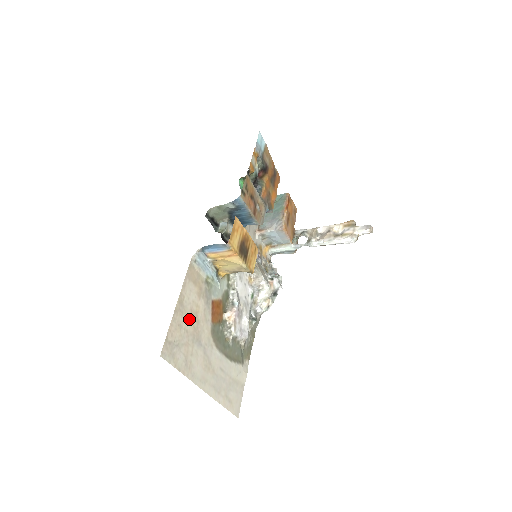
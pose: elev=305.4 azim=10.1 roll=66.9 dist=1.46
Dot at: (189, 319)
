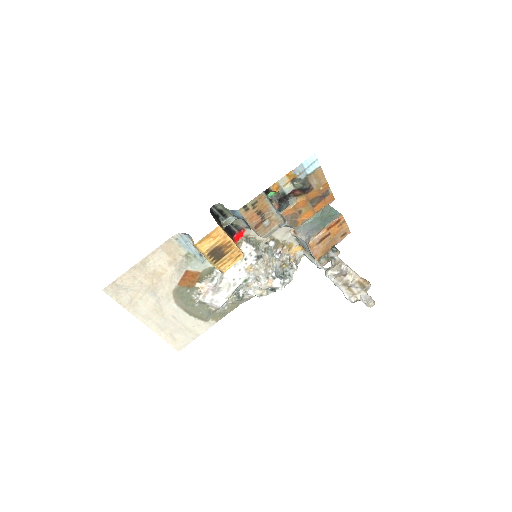
Dot at: (149, 276)
